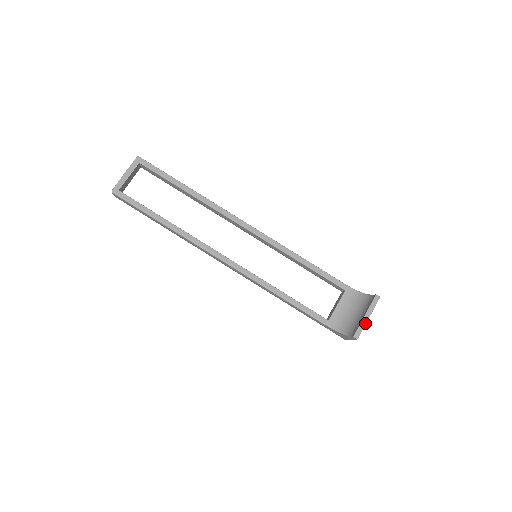
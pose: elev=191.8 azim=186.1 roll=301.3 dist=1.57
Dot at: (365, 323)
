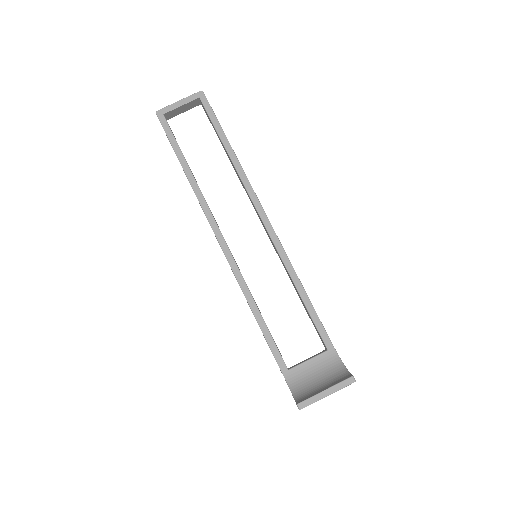
Dot at: (319, 398)
